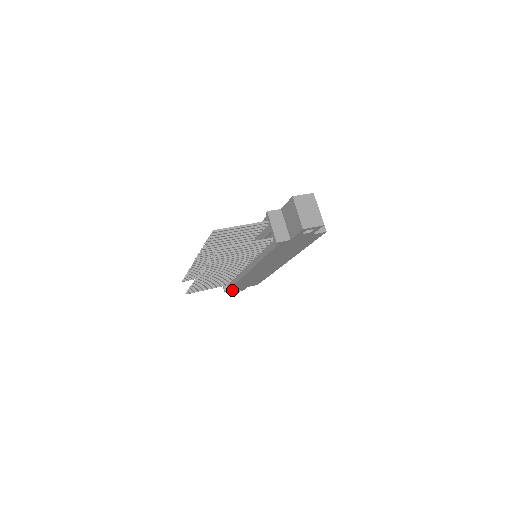
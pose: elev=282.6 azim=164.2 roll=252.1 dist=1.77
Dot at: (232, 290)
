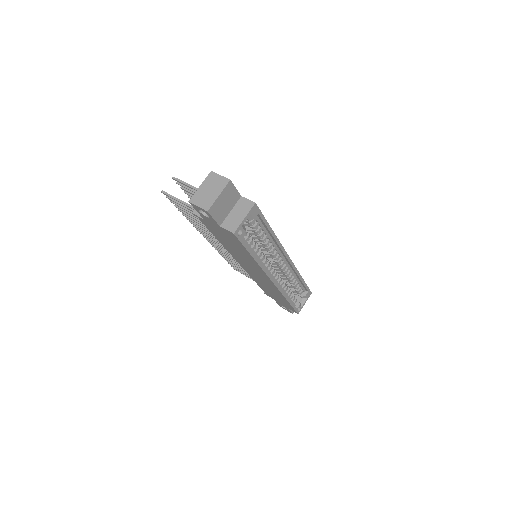
Dot at: occluded
